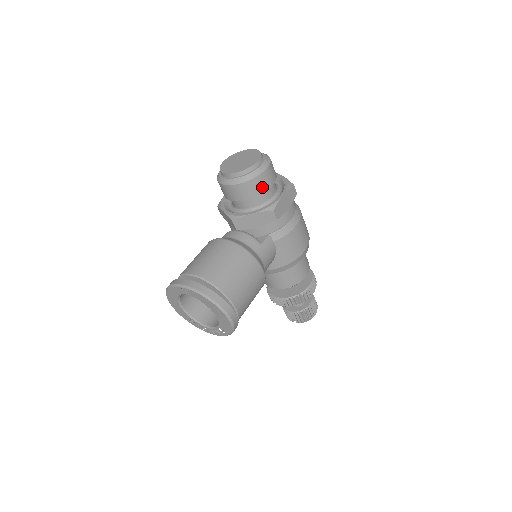
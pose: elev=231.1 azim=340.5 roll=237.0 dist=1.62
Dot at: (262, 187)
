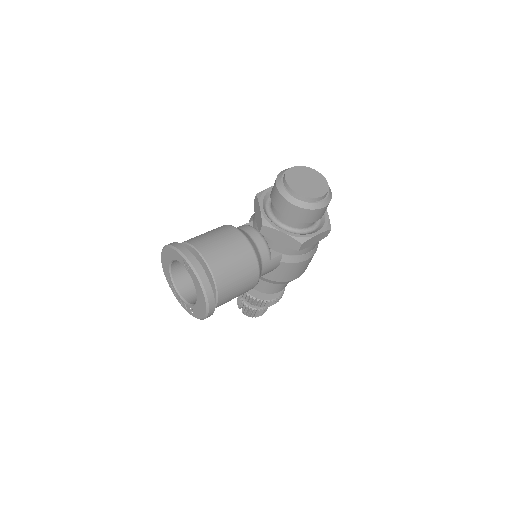
Dot at: (308, 219)
